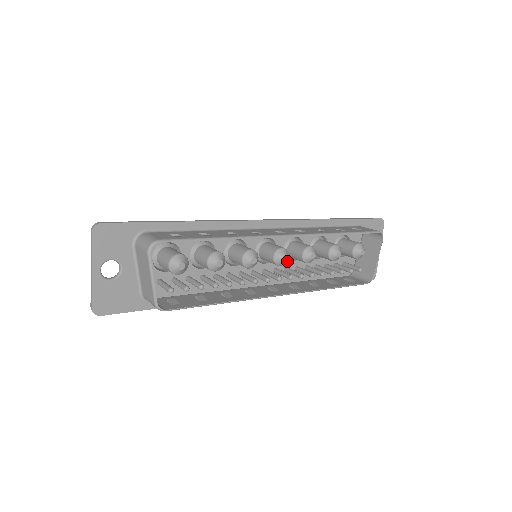
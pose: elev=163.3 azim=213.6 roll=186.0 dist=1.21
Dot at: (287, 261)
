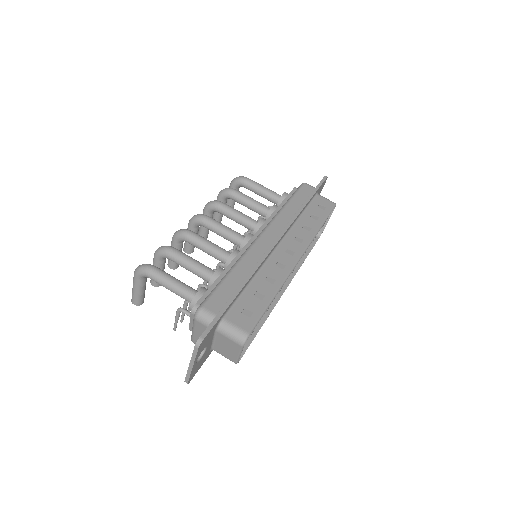
Dot at: occluded
